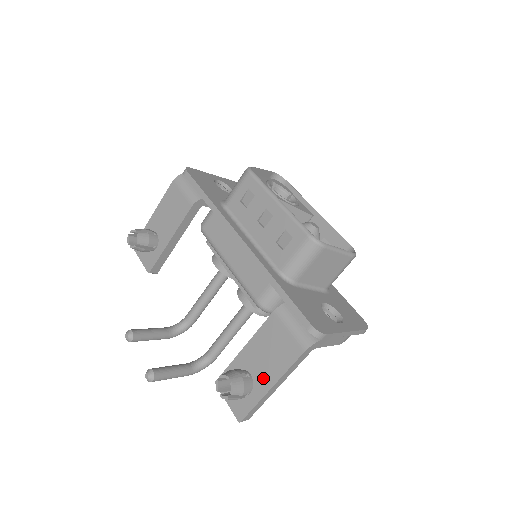
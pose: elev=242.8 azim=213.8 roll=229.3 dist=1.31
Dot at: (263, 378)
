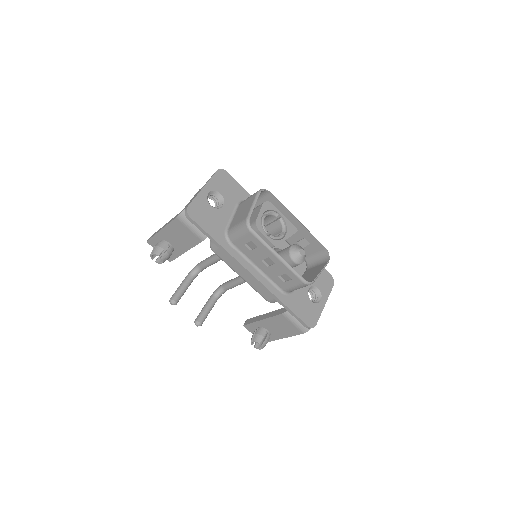
Dot at: (277, 334)
